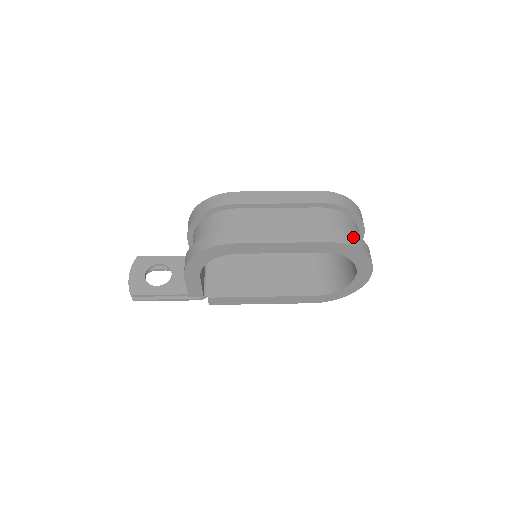
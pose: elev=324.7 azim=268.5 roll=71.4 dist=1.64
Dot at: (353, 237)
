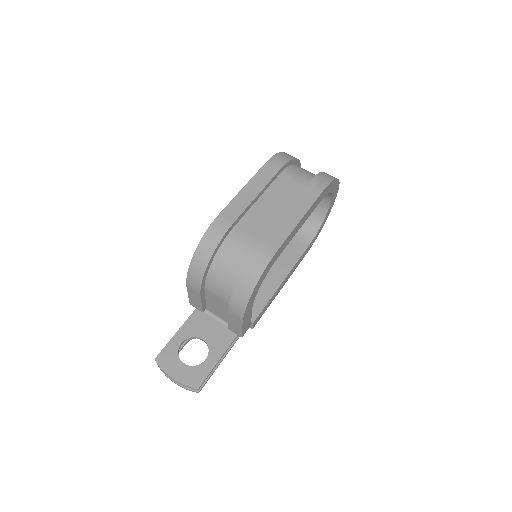
Dot at: (324, 174)
